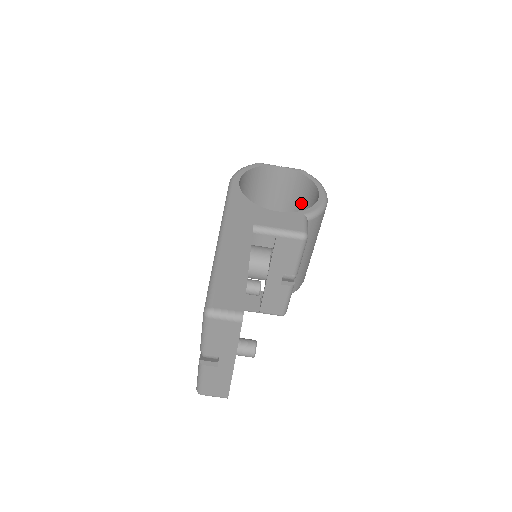
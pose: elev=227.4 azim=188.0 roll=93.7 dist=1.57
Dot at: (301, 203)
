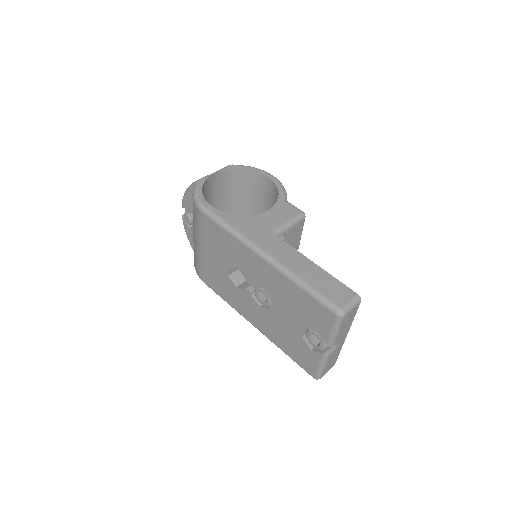
Dot at: (241, 192)
